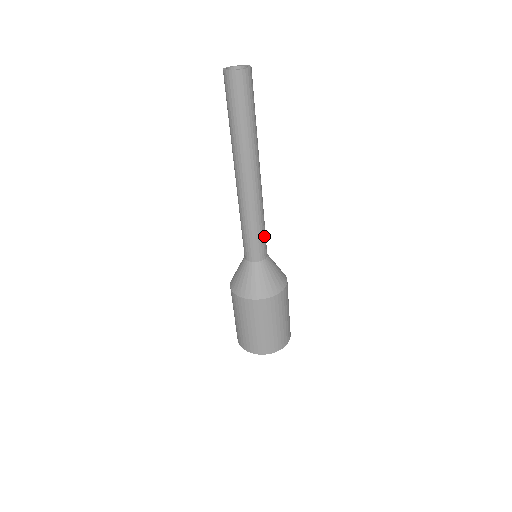
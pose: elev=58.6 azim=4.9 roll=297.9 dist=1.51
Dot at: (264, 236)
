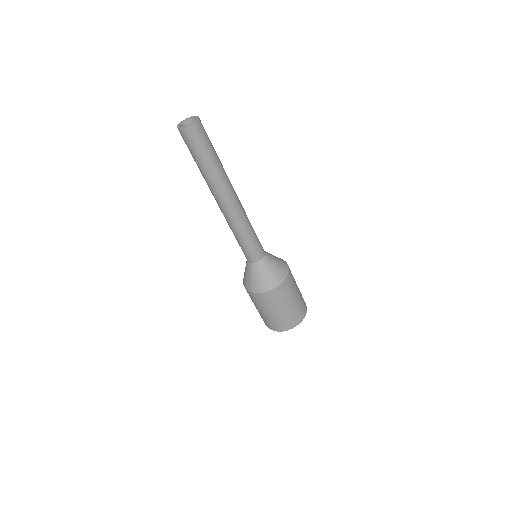
Dot at: (252, 245)
